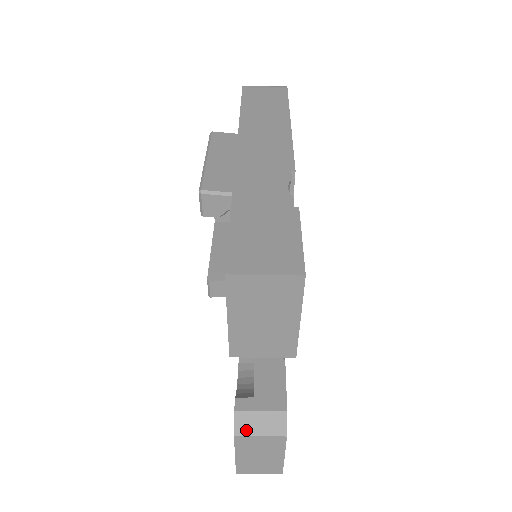
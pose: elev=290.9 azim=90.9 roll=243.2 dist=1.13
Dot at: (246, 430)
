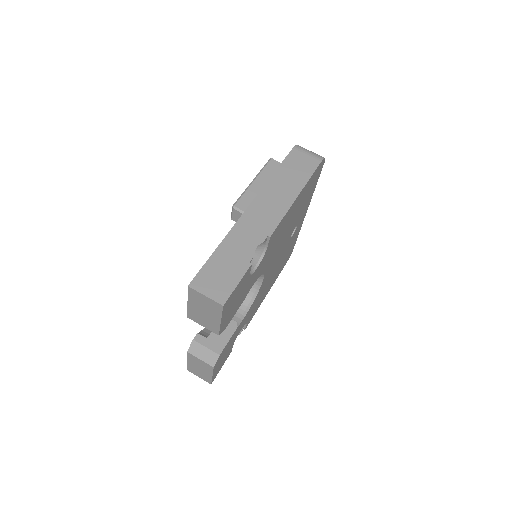
Dot at: (194, 352)
